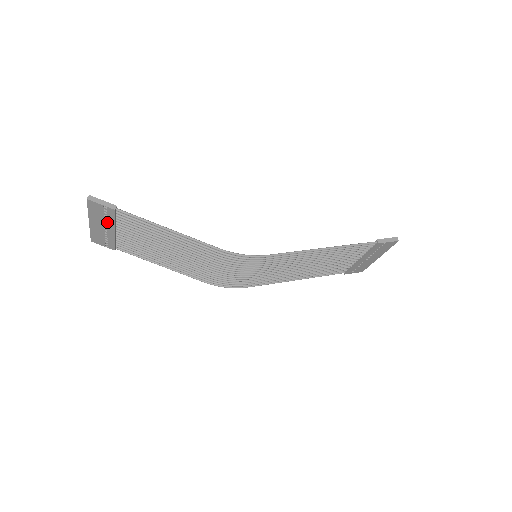
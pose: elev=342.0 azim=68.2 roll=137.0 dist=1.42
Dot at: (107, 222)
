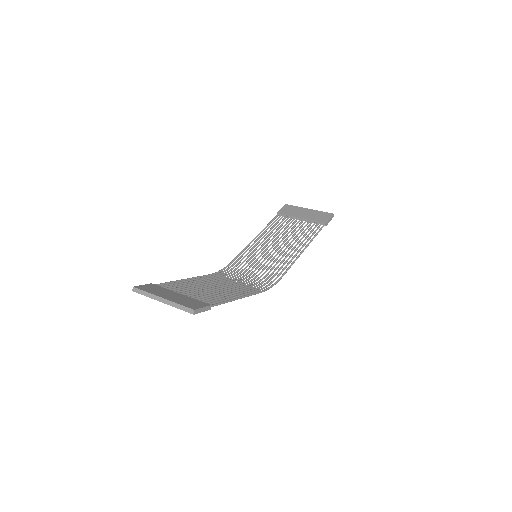
Dot at: occluded
